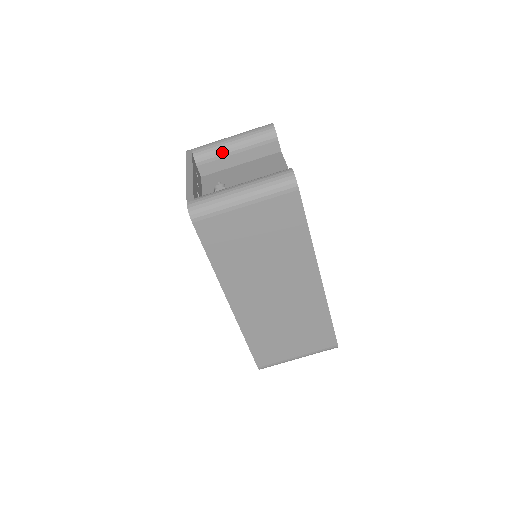
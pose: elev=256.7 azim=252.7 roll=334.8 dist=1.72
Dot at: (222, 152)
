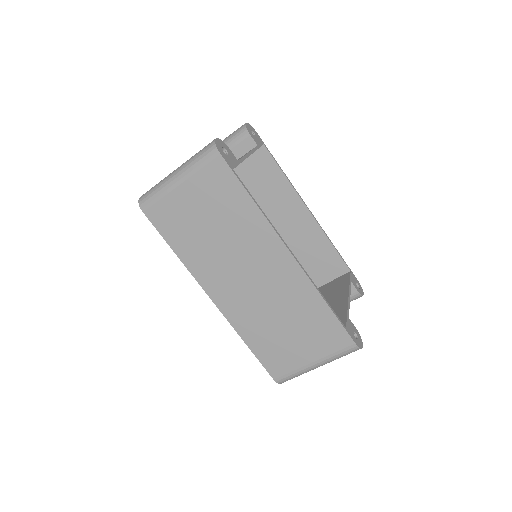
Dot at: occluded
